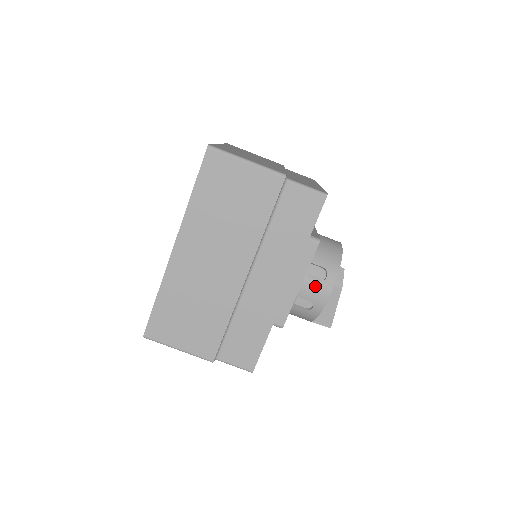
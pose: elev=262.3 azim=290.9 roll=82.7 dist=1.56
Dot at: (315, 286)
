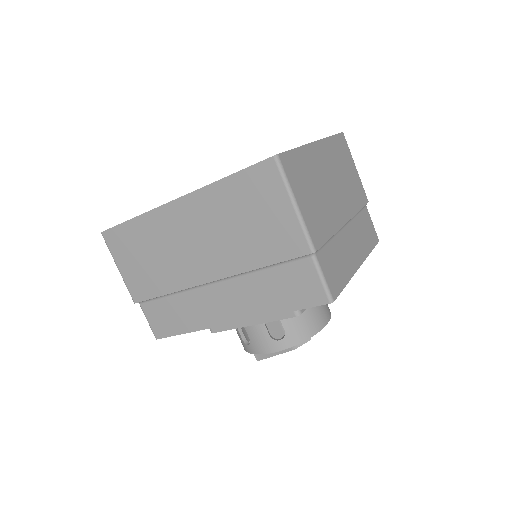
Dot at: (264, 336)
